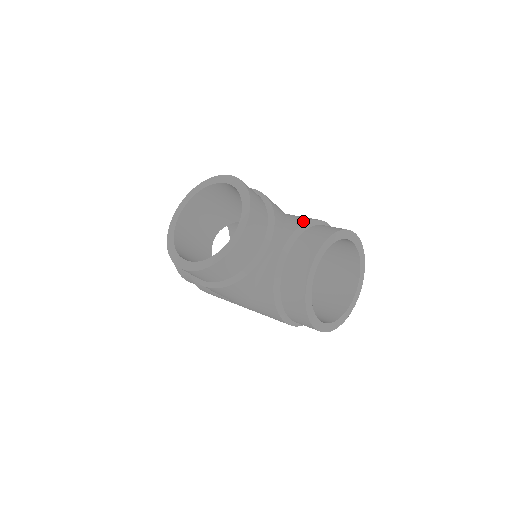
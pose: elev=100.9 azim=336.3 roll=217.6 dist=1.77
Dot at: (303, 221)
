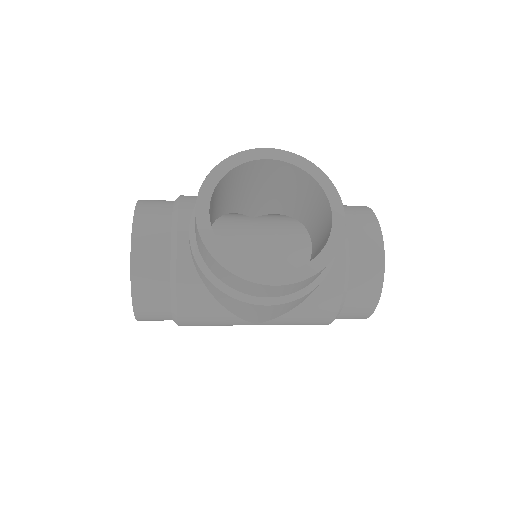
Dot at: occluded
